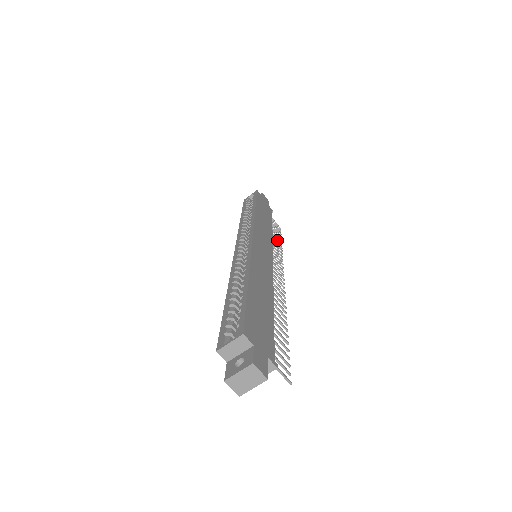
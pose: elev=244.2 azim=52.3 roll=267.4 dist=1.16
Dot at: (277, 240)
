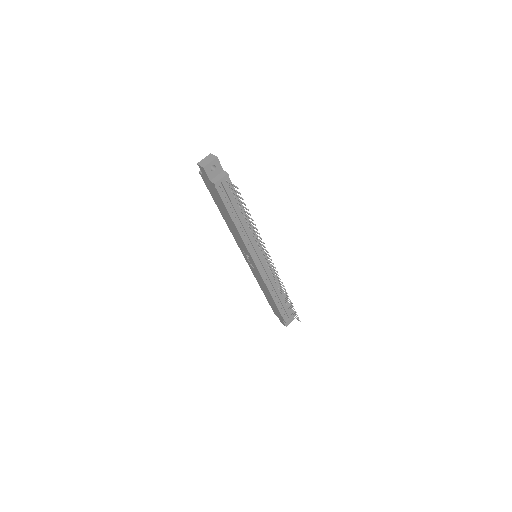
Dot at: occluded
